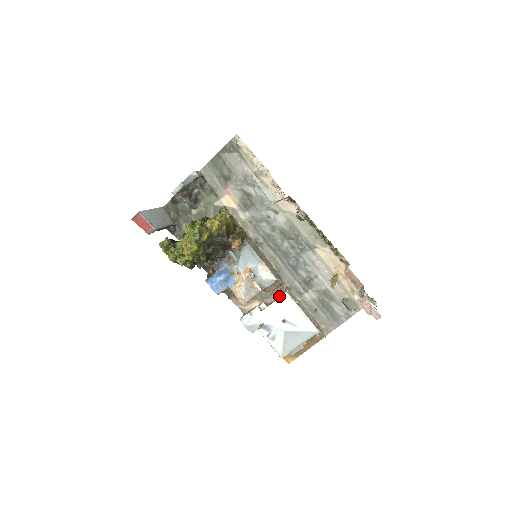
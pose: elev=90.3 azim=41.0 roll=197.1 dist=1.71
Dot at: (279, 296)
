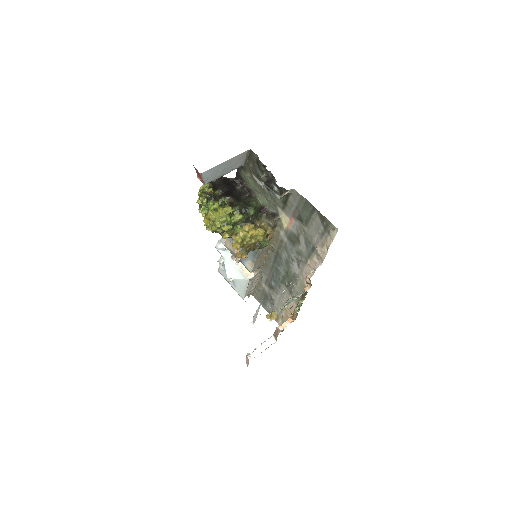
Dot at: occluded
